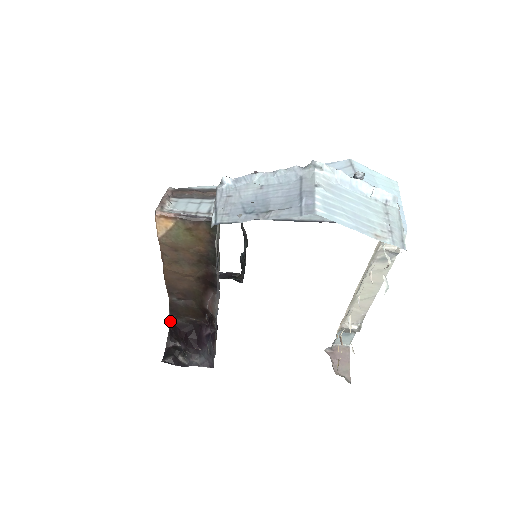
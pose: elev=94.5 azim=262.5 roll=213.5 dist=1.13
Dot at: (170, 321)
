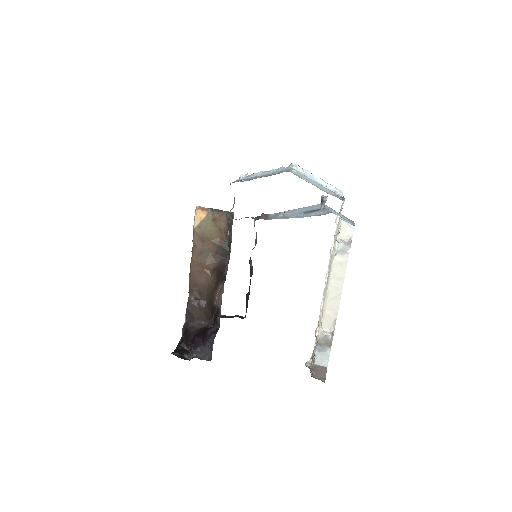
Dot at: (184, 327)
